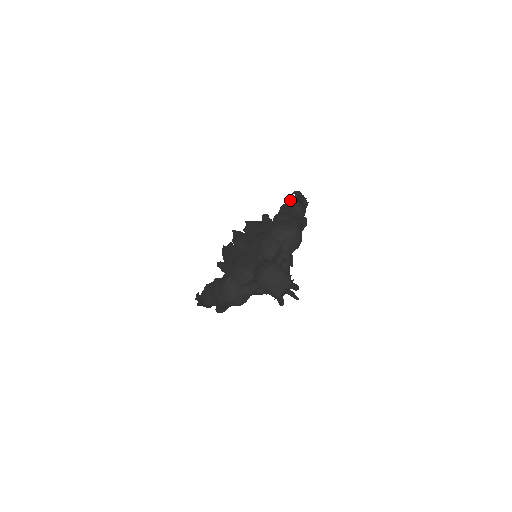
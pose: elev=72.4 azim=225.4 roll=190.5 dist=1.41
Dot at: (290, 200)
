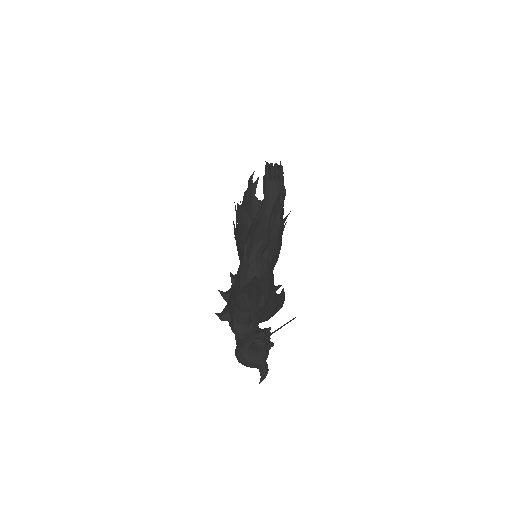
Dot at: (248, 236)
